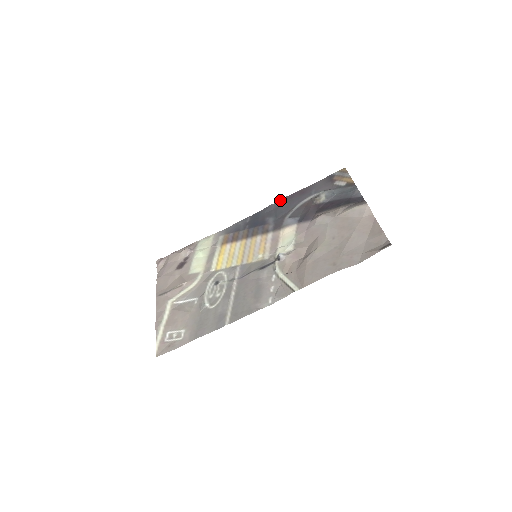
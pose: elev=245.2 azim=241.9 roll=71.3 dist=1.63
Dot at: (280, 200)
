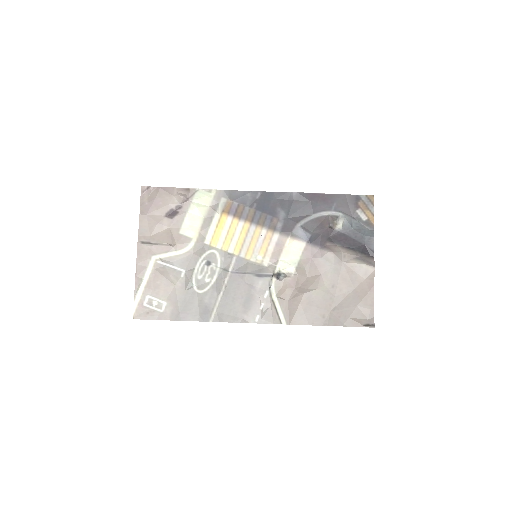
Dot at: (299, 193)
